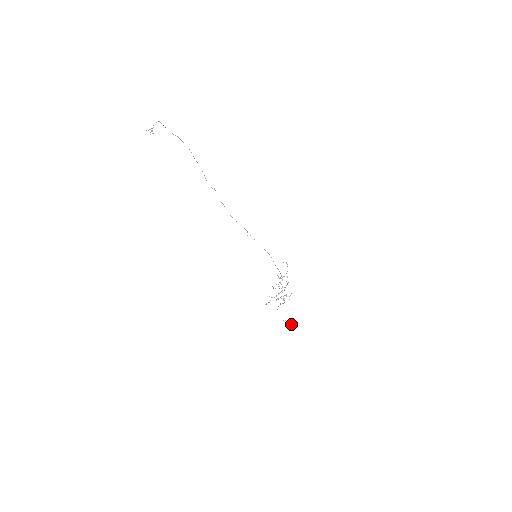
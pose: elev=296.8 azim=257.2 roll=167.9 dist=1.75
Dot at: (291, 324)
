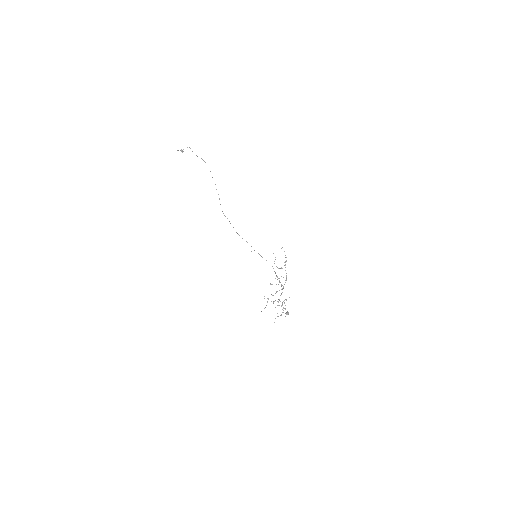
Dot at: (285, 313)
